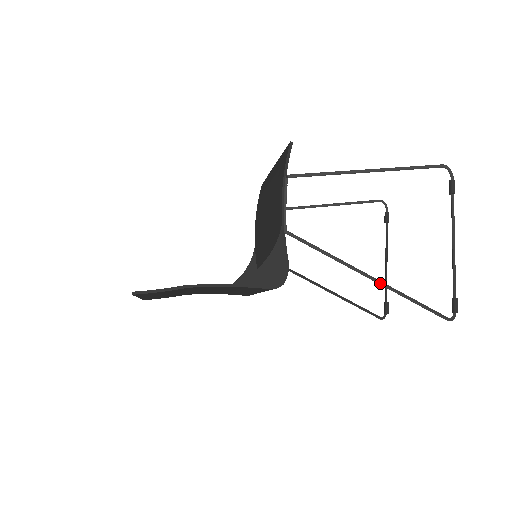
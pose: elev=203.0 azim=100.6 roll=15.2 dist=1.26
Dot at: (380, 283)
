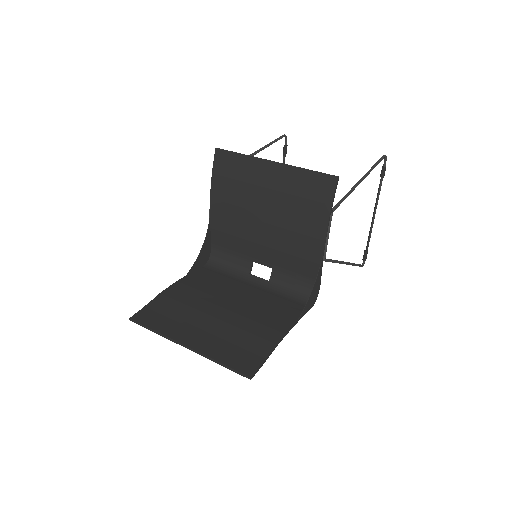
Dot at: (349, 264)
